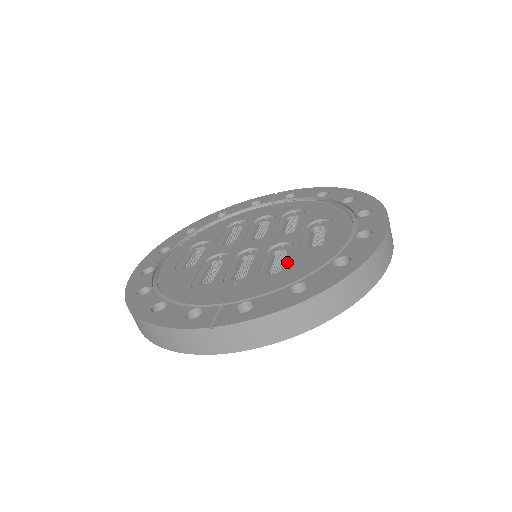
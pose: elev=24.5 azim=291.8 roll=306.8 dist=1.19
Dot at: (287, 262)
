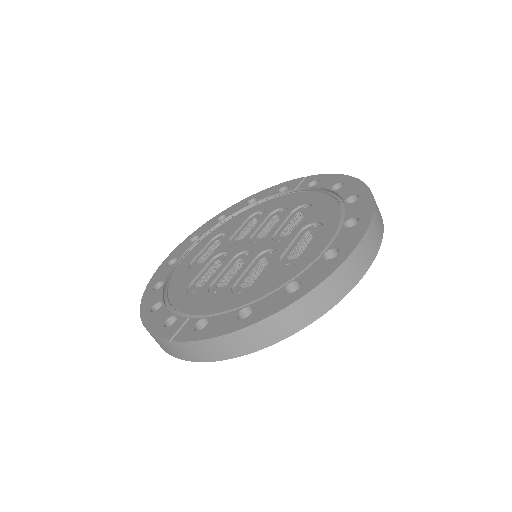
Dot at: (261, 275)
